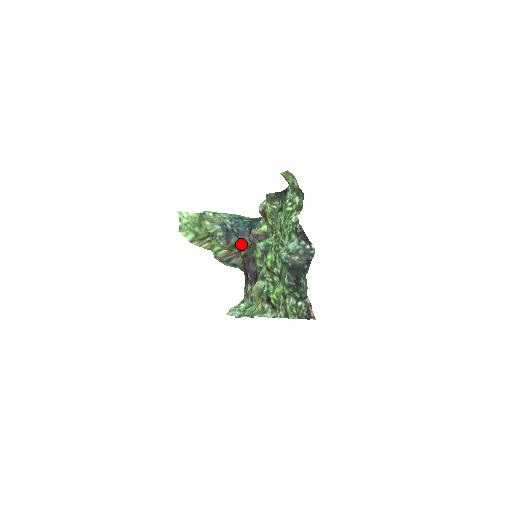
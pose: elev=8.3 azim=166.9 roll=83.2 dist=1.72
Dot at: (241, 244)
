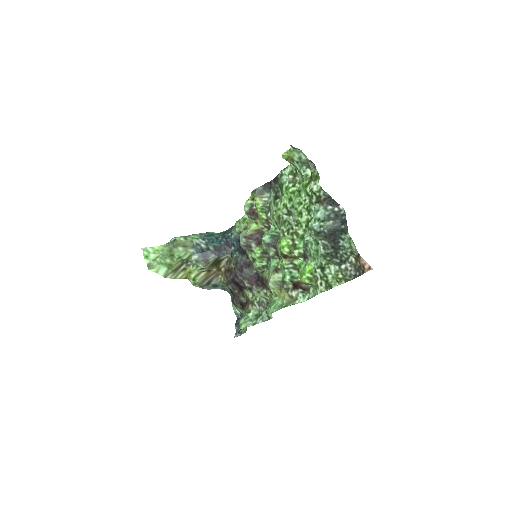
Dot at: (220, 260)
